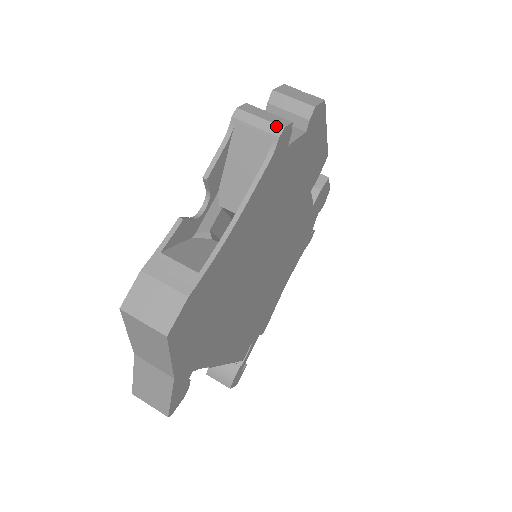
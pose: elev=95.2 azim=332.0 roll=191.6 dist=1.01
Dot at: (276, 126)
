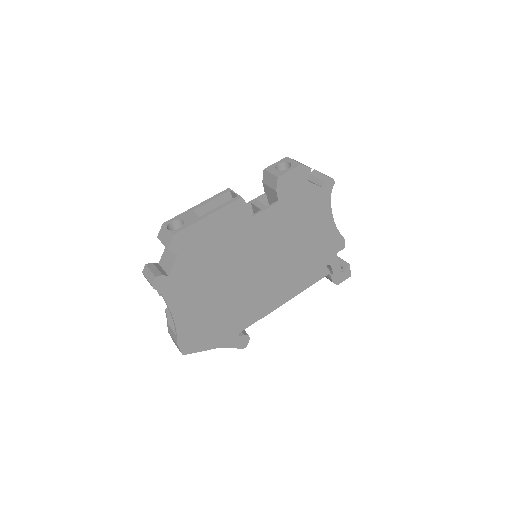
Dot at: (150, 284)
